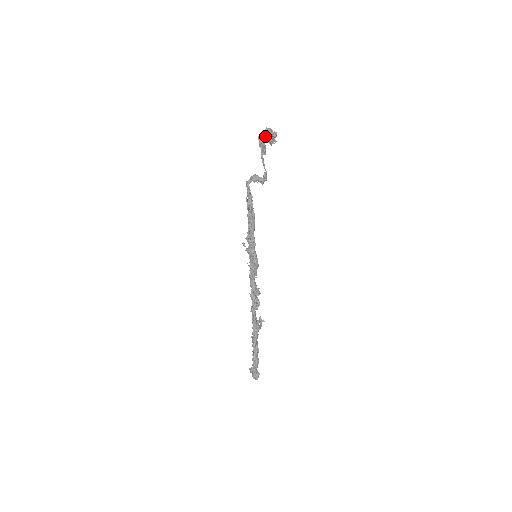
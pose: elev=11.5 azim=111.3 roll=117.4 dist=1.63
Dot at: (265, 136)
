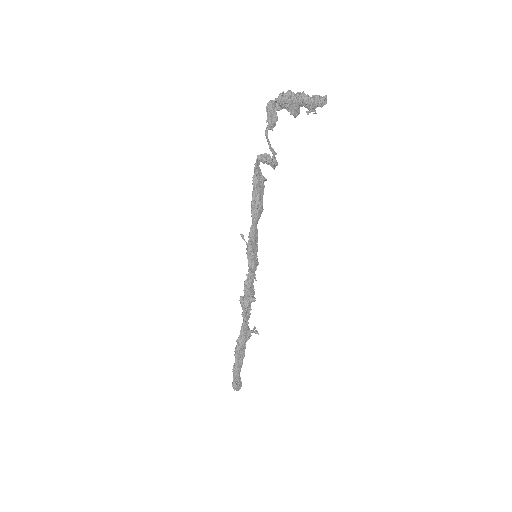
Dot at: (279, 103)
